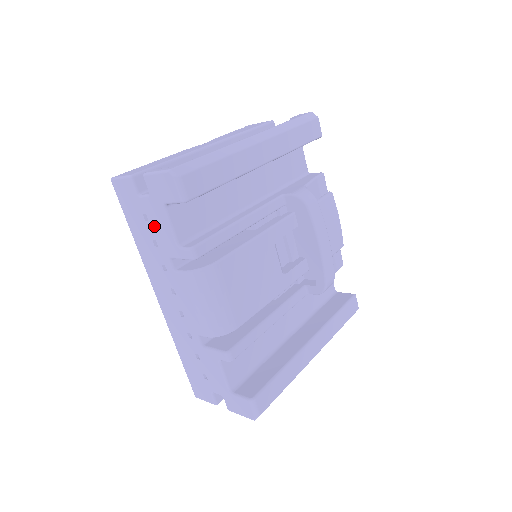
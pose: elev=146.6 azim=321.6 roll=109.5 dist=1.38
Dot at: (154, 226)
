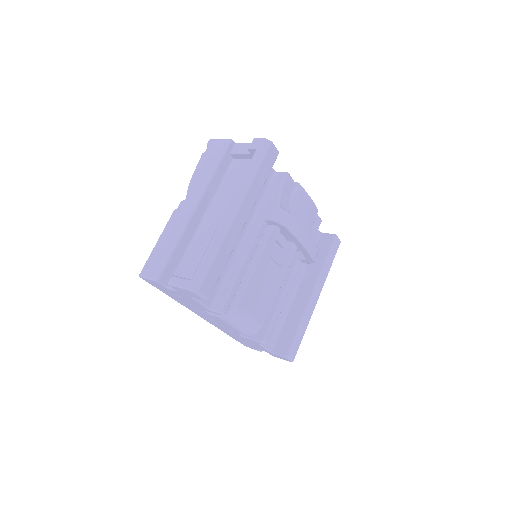
Dot at: (186, 300)
